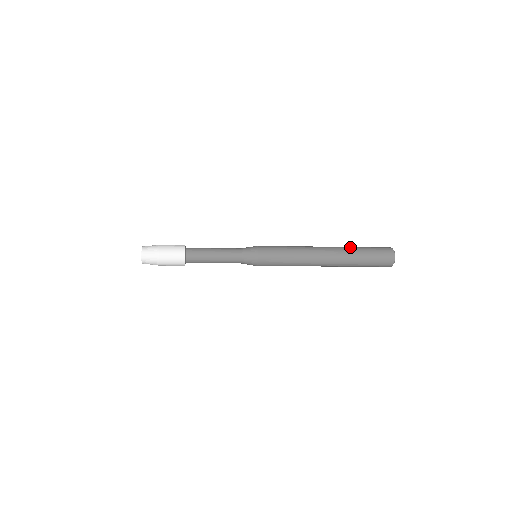
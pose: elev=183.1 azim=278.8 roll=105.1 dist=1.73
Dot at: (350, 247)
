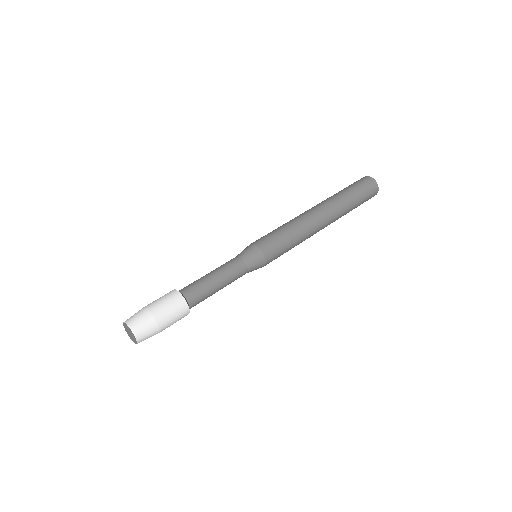
Dot at: (343, 199)
